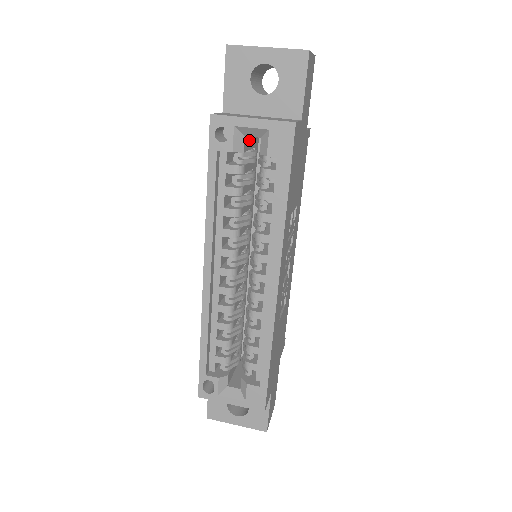
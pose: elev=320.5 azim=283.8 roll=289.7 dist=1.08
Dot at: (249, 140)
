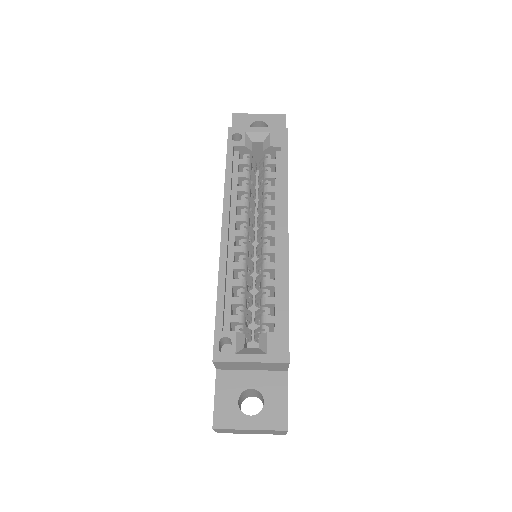
Dot at: (252, 154)
